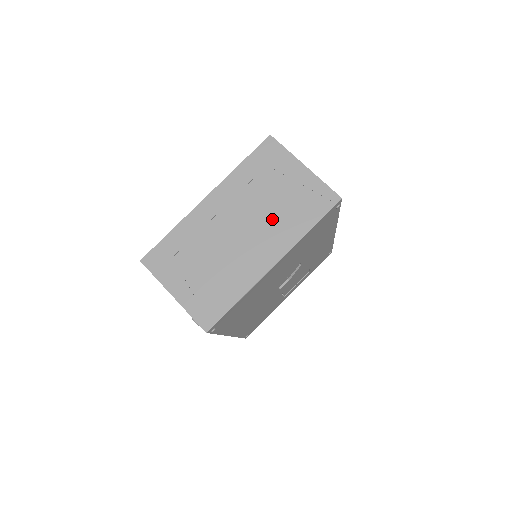
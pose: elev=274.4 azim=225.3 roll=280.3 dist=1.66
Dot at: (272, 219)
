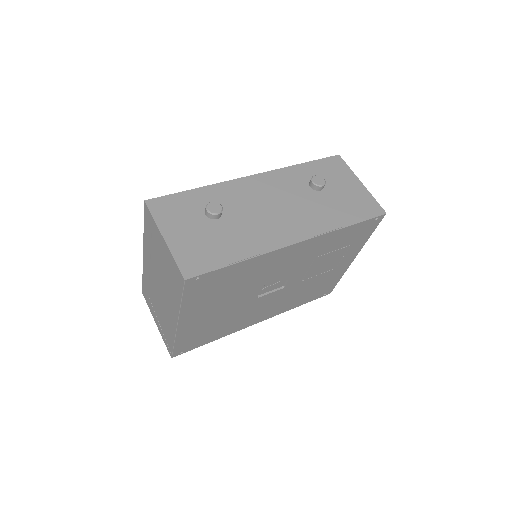
Dot at: (166, 285)
